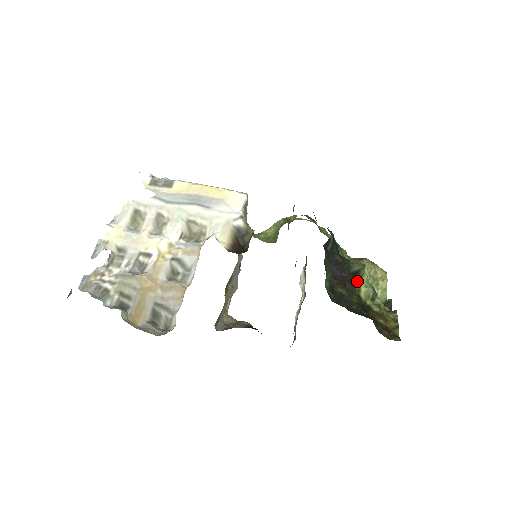
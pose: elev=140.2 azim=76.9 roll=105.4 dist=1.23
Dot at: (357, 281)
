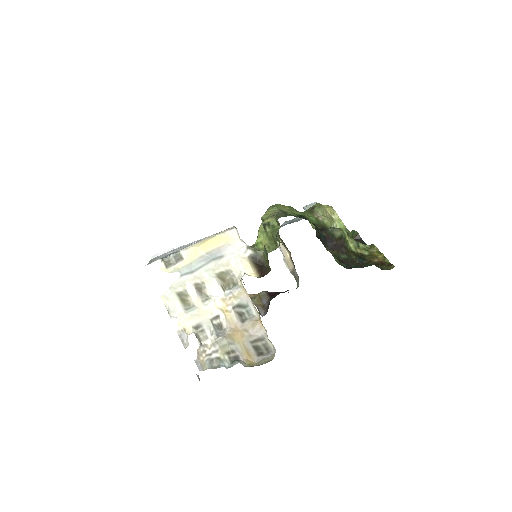
Dot at: (345, 243)
